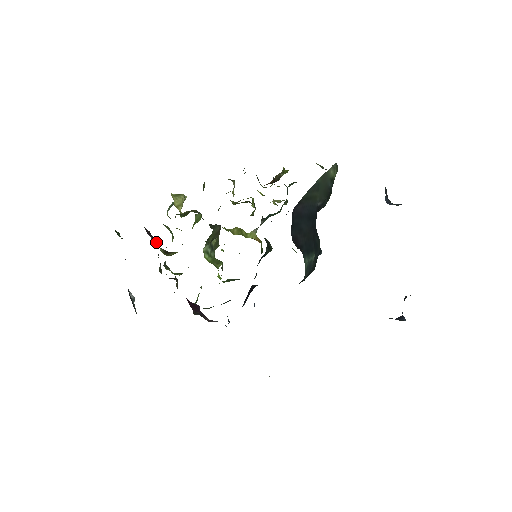
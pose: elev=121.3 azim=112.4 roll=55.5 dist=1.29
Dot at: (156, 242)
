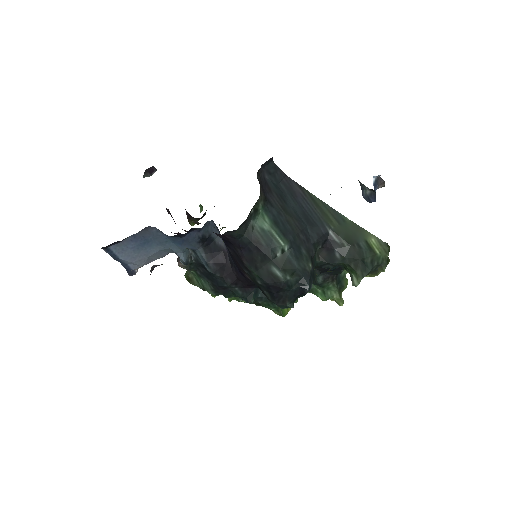
Dot at: occluded
